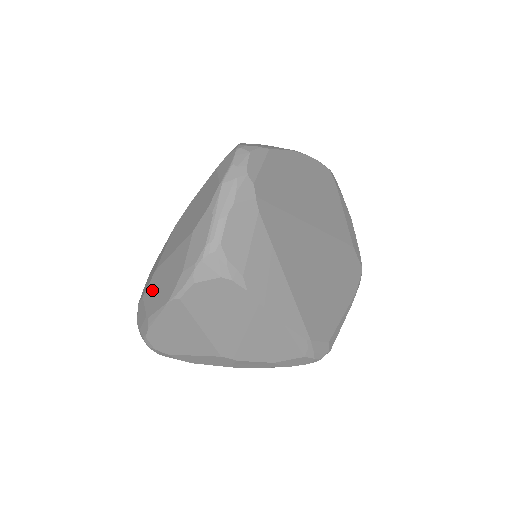
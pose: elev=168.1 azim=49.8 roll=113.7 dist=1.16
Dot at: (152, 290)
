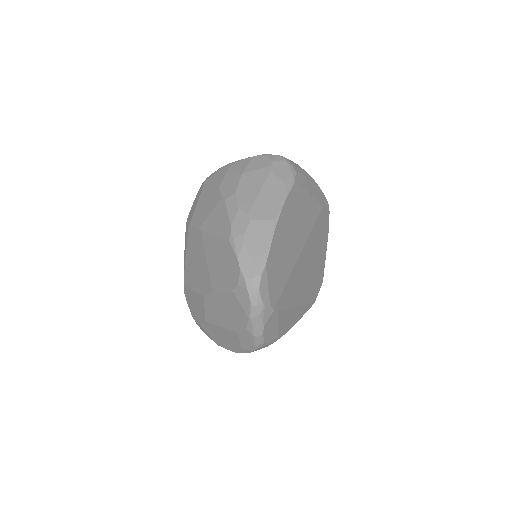
Dot at: (210, 331)
